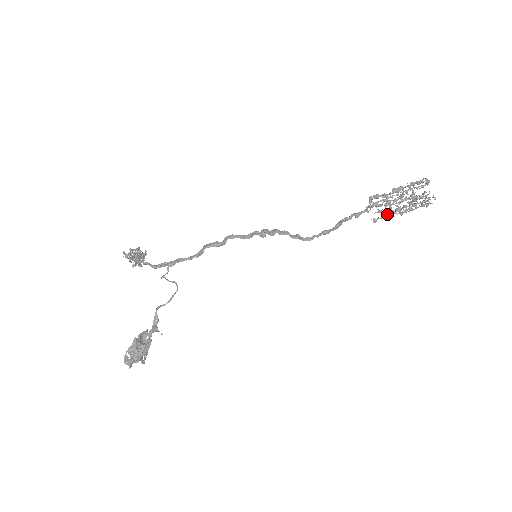
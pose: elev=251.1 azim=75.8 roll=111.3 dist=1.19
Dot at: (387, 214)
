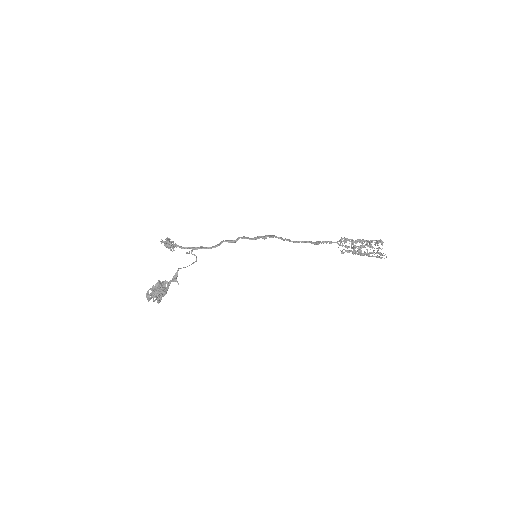
Dot at: (351, 250)
